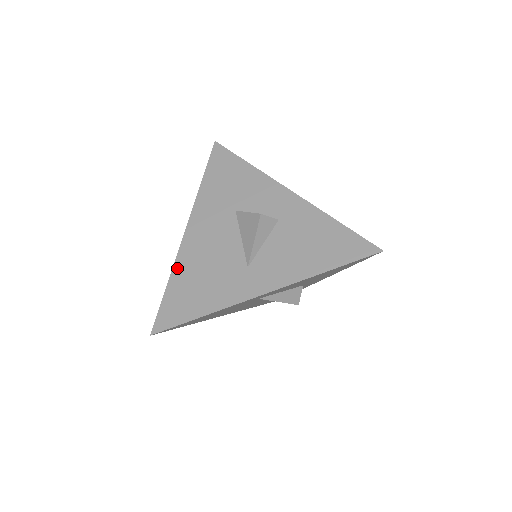
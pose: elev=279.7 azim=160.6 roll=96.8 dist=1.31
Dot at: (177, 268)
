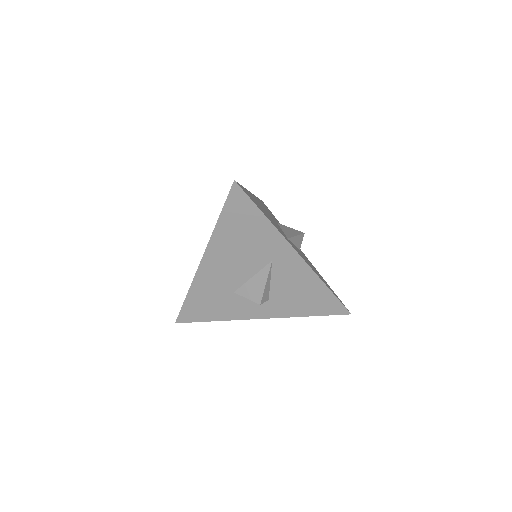
Dot at: occluded
